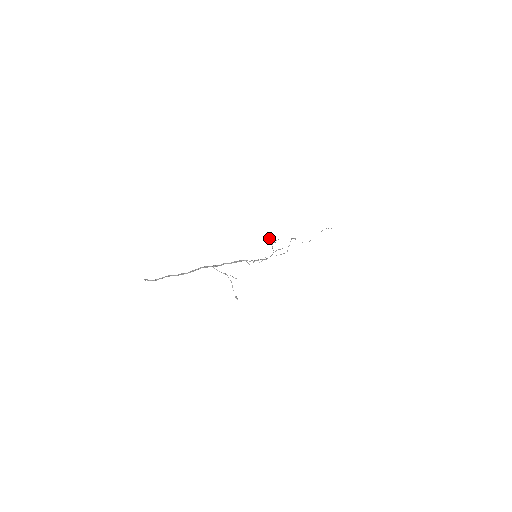
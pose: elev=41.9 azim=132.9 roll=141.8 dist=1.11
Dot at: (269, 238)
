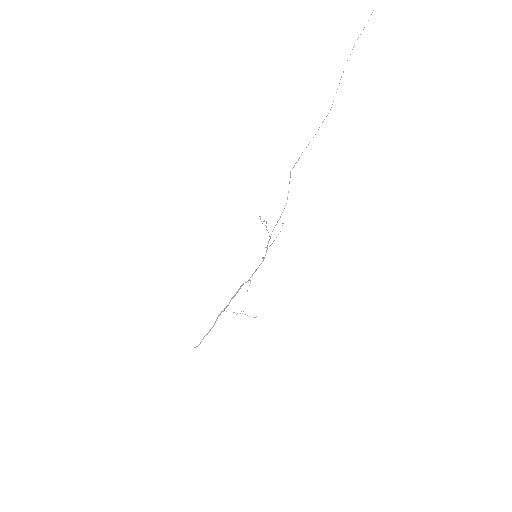
Dot at: occluded
